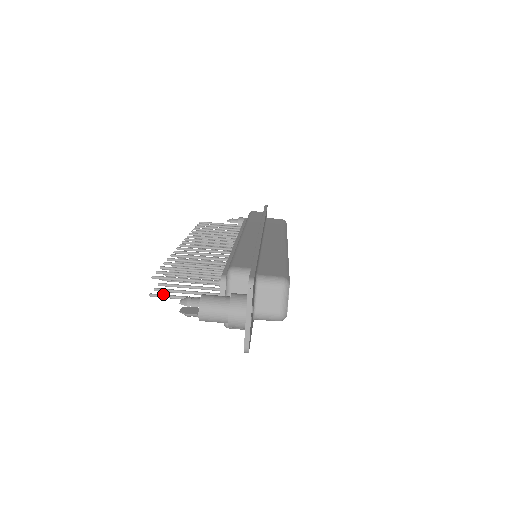
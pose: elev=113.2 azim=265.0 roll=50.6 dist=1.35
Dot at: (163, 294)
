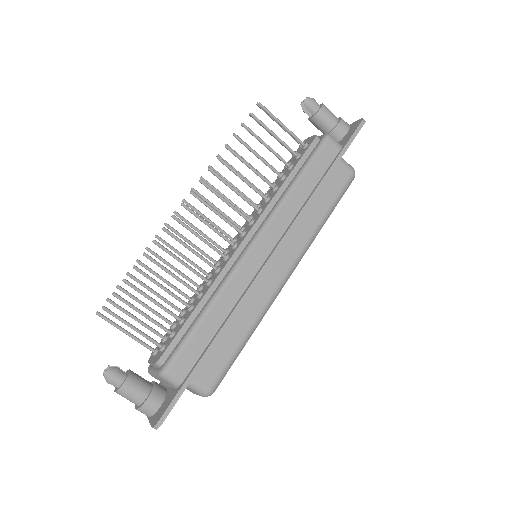
Dot at: (109, 320)
